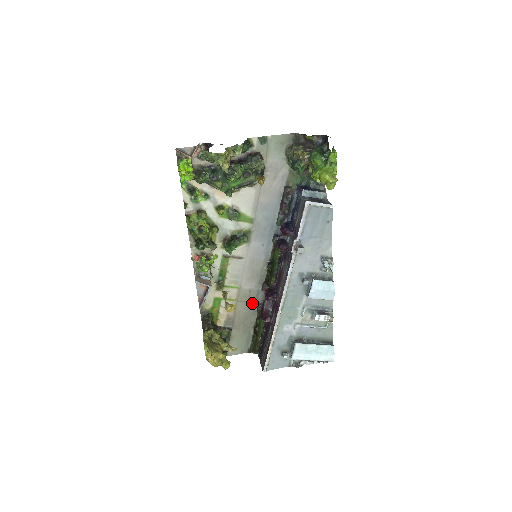
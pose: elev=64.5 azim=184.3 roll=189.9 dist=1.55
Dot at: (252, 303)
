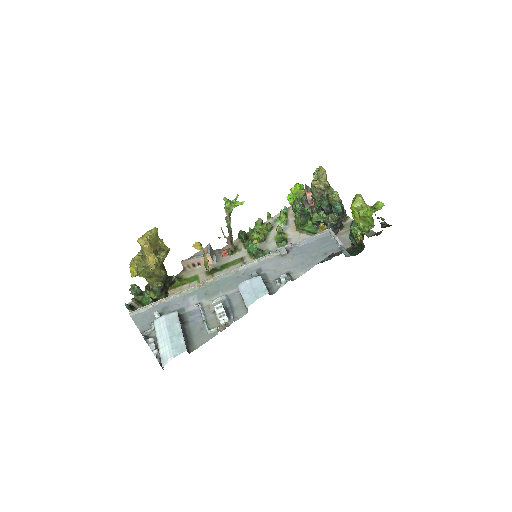
Dot at: occluded
